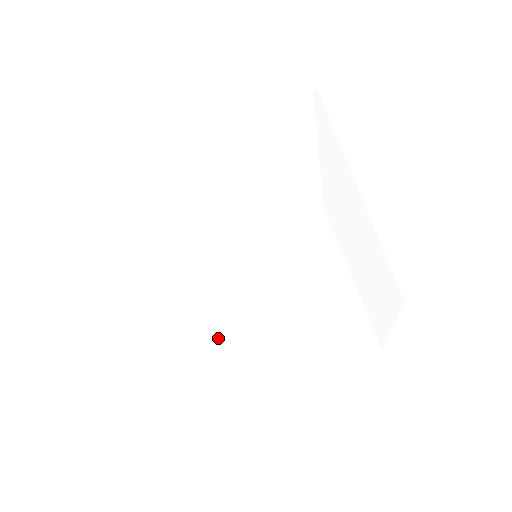
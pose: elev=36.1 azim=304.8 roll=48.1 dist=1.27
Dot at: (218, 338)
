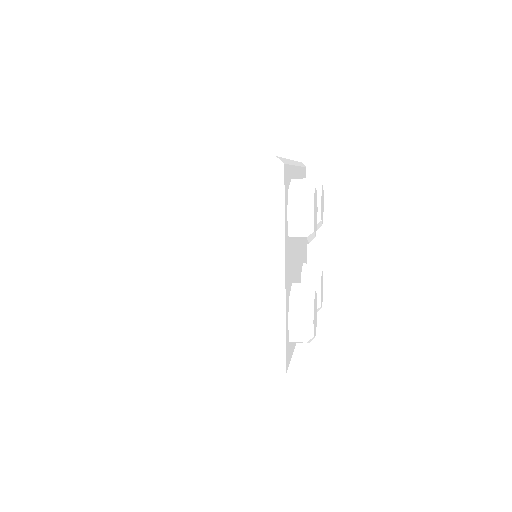
Dot at: occluded
